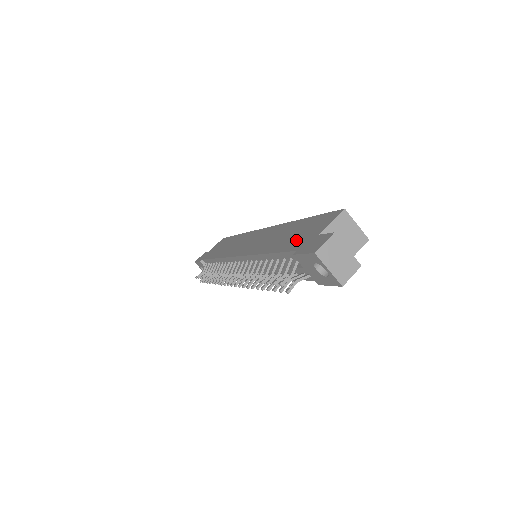
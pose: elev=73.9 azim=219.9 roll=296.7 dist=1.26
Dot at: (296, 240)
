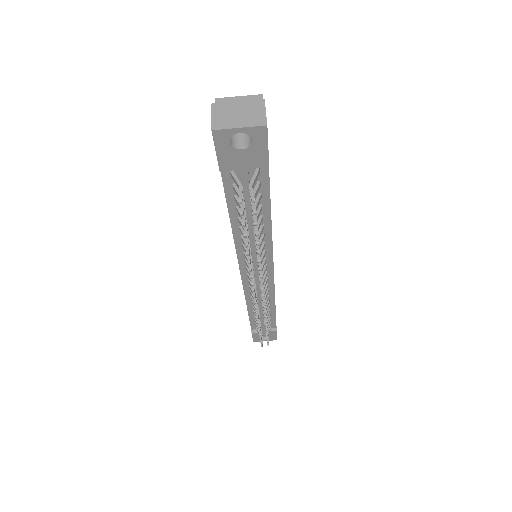
Dot at: occluded
